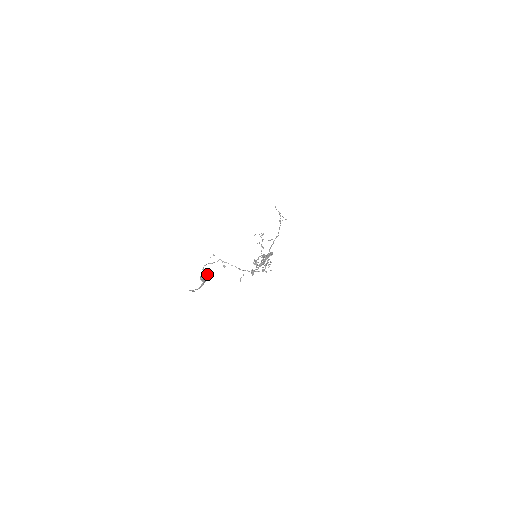
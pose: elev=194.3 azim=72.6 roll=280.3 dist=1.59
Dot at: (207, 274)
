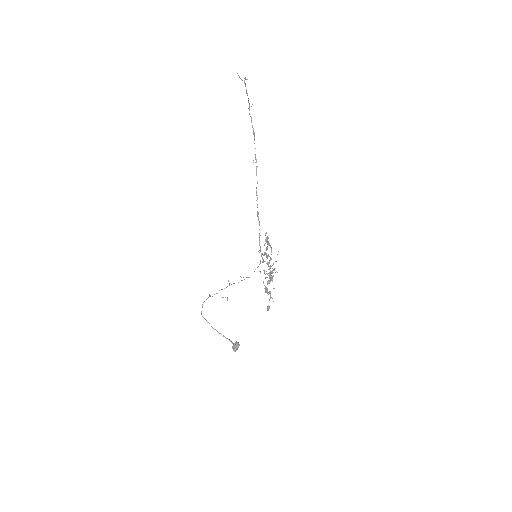
Dot at: occluded
